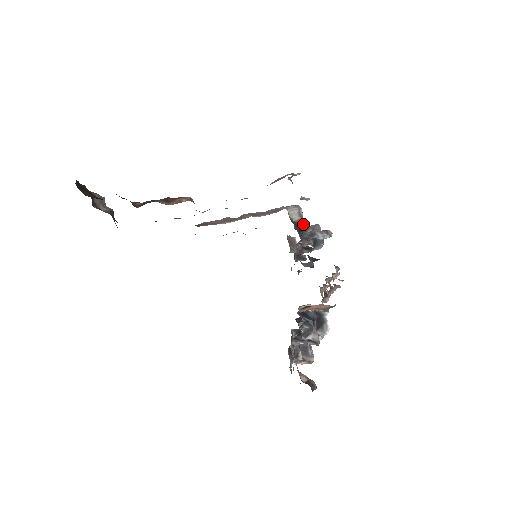
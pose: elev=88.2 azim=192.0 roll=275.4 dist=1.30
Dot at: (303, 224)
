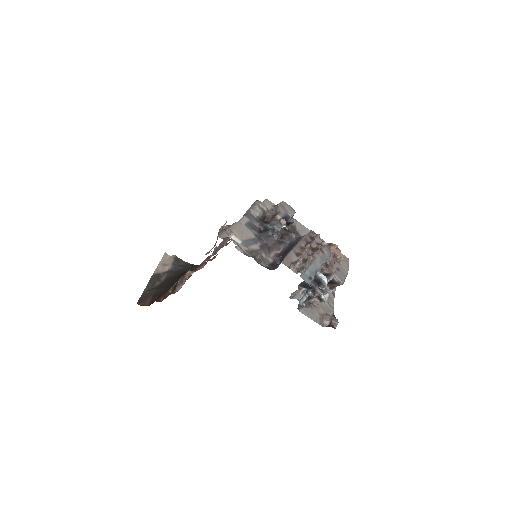
Dot at: (268, 214)
